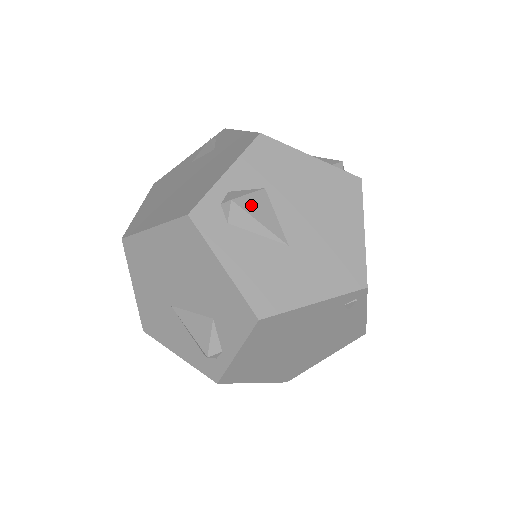
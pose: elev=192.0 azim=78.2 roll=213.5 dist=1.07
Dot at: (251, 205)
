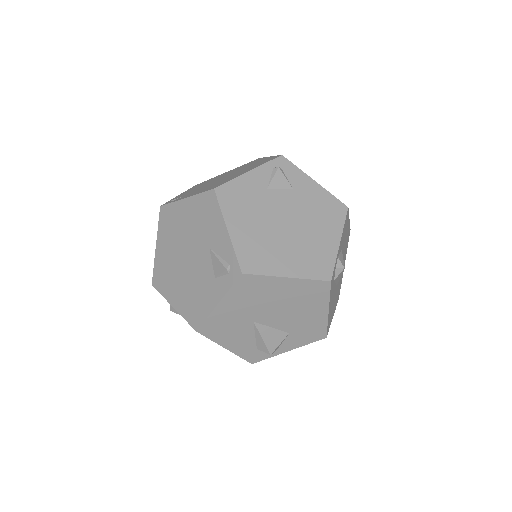
Dot at: occluded
